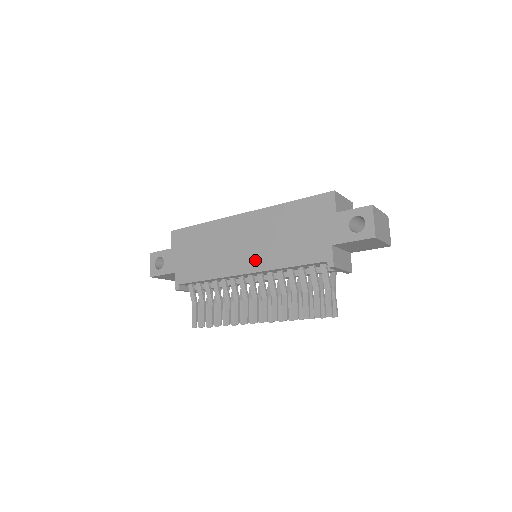
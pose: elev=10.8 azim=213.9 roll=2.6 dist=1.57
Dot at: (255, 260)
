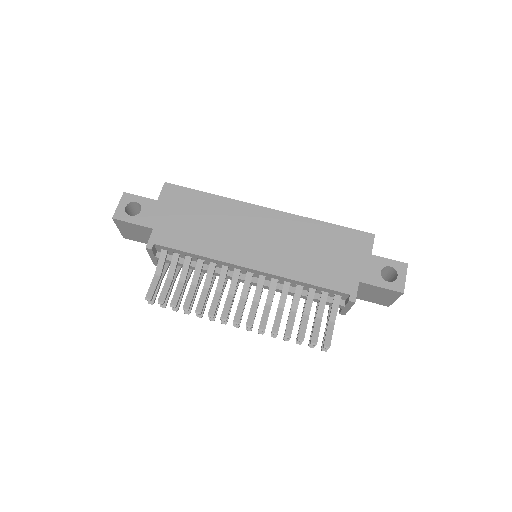
Dot at: (268, 260)
